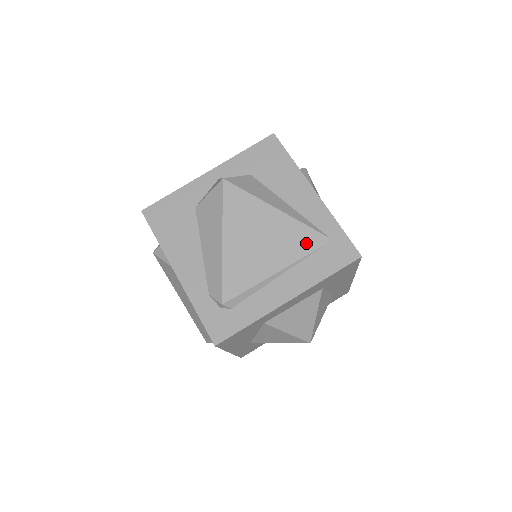
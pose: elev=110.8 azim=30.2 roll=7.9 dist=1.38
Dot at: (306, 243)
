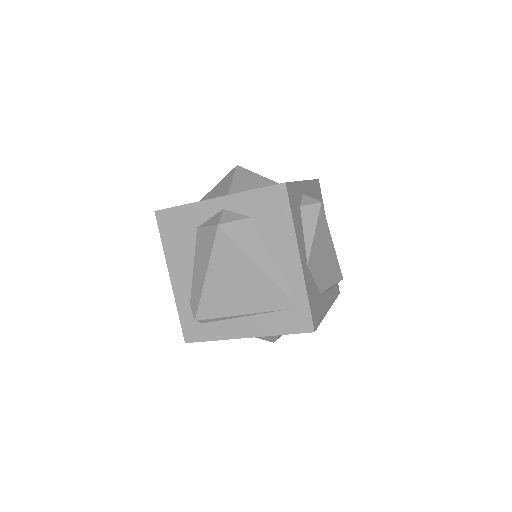
Dot at: (274, 302)
